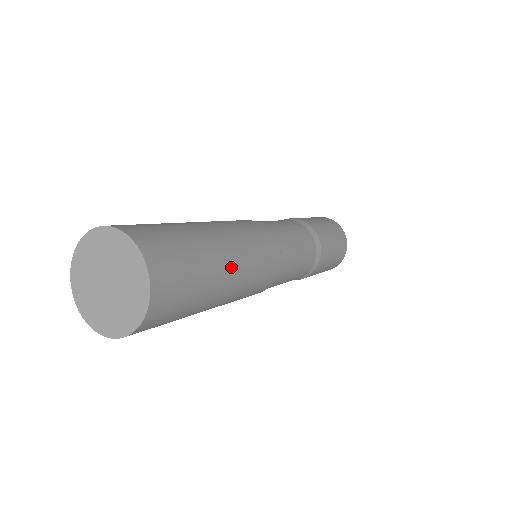
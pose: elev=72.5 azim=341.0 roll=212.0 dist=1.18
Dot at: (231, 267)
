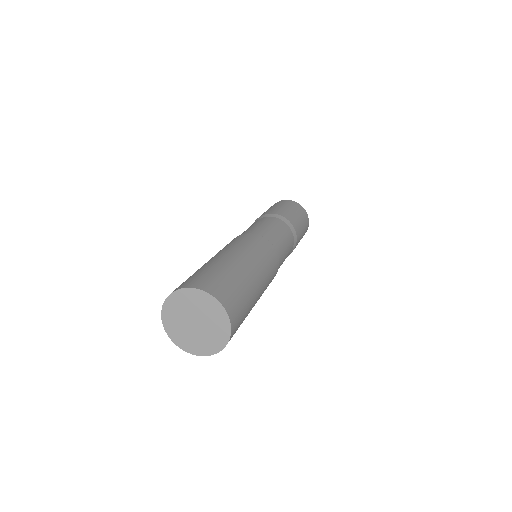
Dot at: (250, 267)
